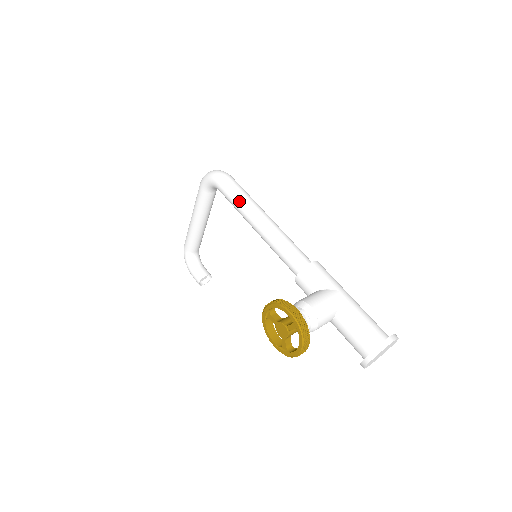
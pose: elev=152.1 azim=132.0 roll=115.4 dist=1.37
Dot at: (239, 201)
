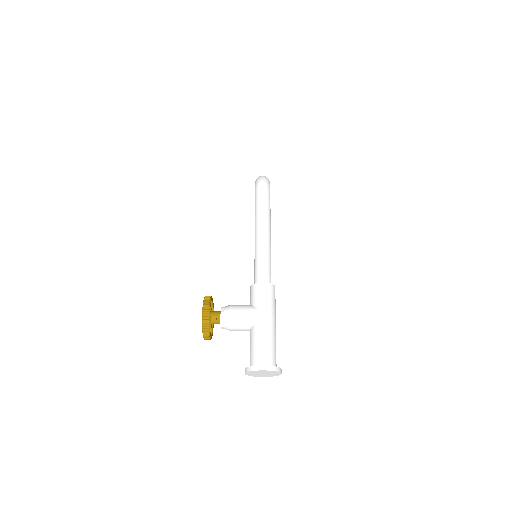
Dot at: (256, 210)
